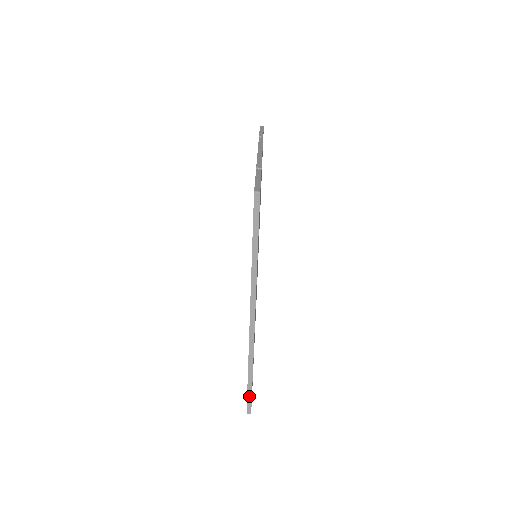
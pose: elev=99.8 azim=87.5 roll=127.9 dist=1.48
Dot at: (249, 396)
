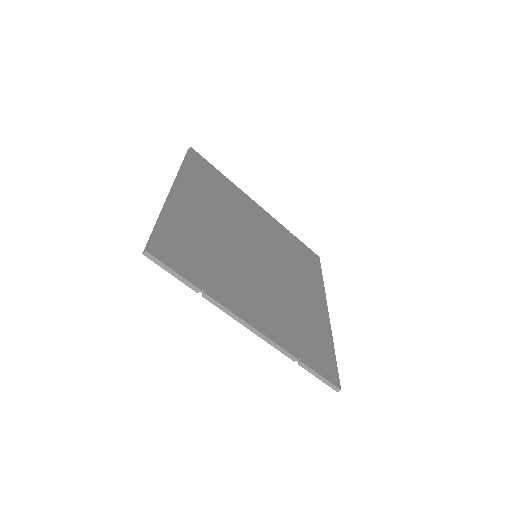
Dot at: (320, 268)
